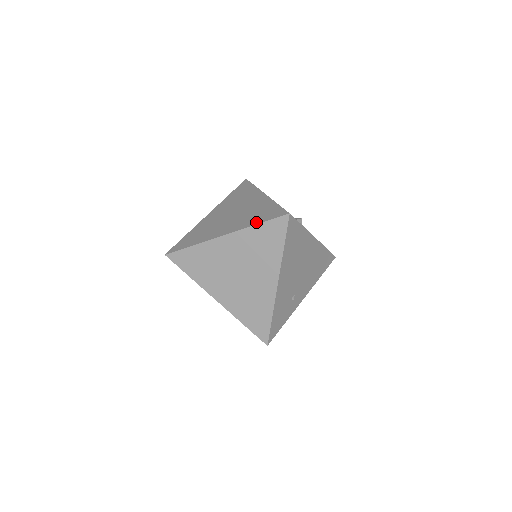
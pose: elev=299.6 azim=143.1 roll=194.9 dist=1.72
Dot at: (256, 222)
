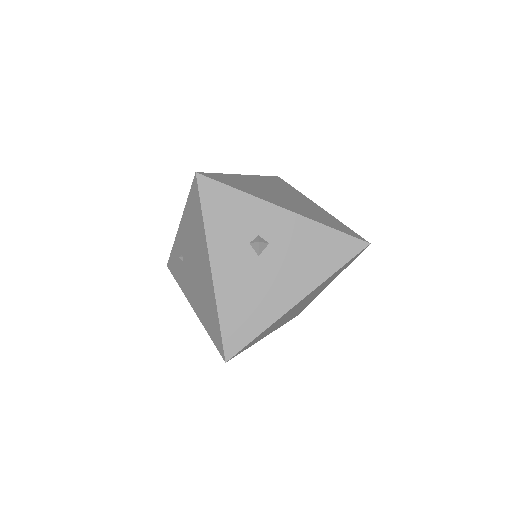
Dot at: occluded
